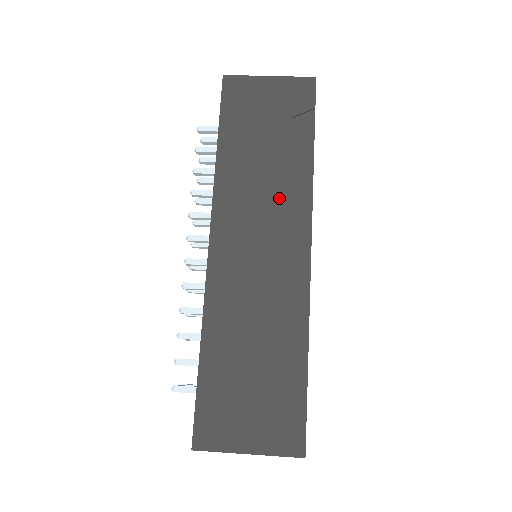
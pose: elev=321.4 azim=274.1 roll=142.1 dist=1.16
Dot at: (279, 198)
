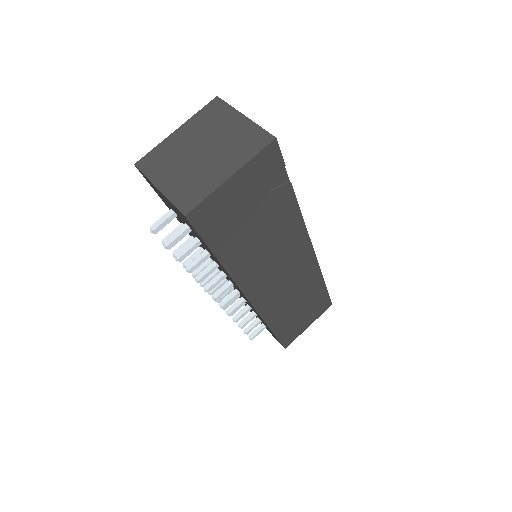
Dot at: (283, 245)
